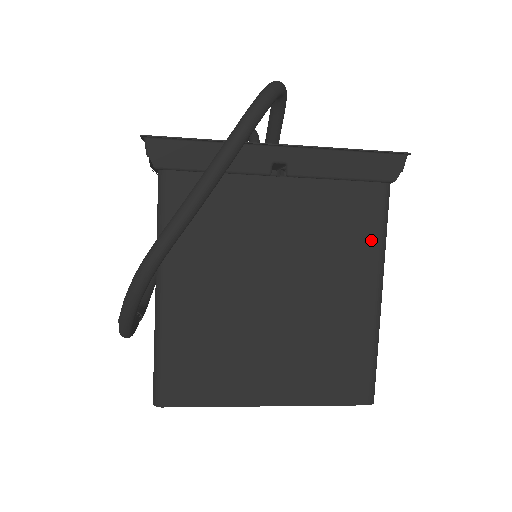
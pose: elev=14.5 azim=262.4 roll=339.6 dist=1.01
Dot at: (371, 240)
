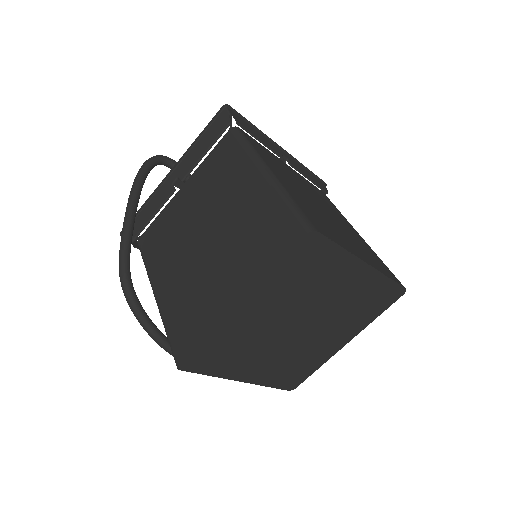
Dot at: (240, 156)
